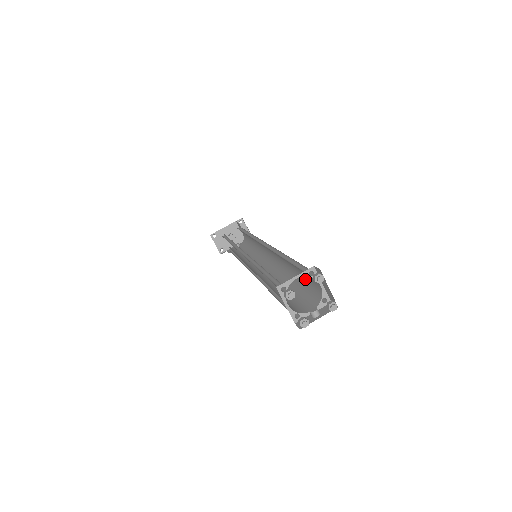
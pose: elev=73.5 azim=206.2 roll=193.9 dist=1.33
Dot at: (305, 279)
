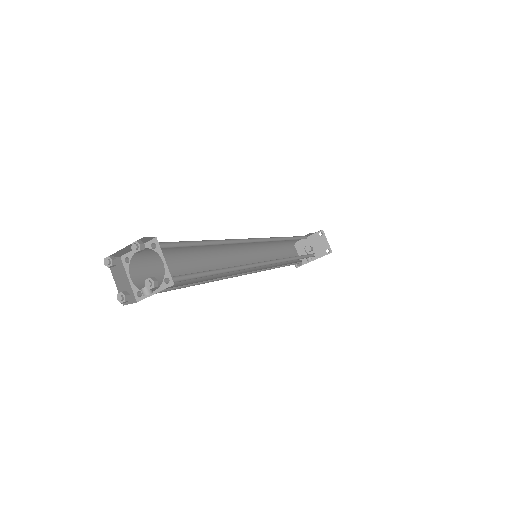
Dot at: occluded
